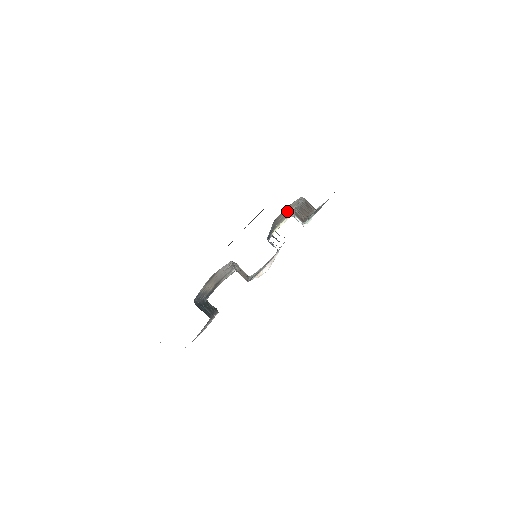
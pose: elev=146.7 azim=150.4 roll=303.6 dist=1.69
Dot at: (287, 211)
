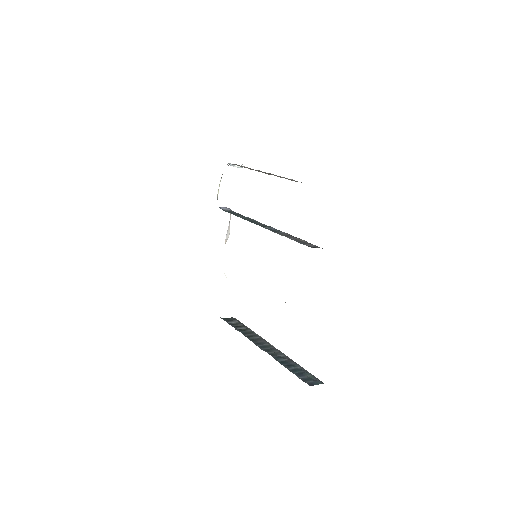
Dot at: occluded
